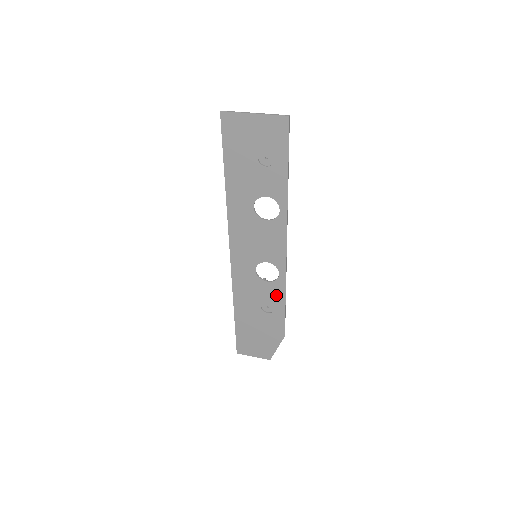
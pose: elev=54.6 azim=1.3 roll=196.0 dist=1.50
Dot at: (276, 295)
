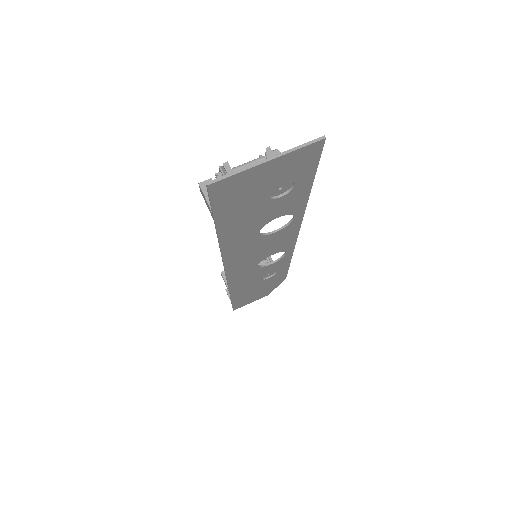
Dot at: (280, 265)
